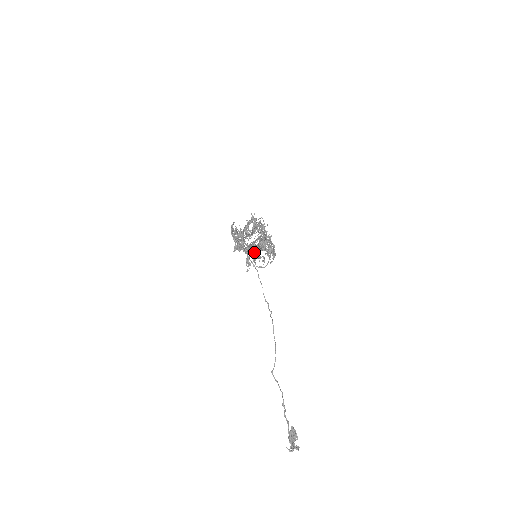
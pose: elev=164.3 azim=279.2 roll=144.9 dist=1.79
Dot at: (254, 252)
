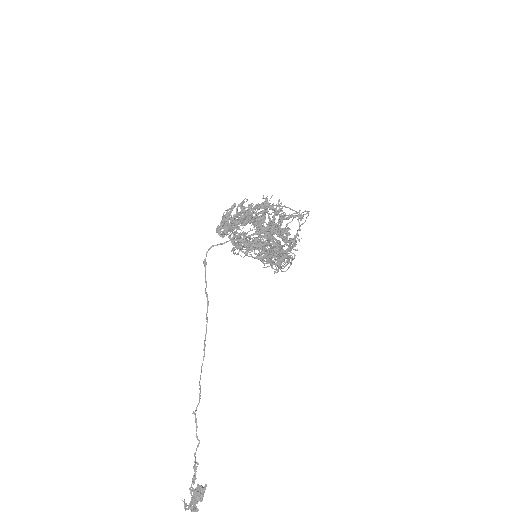
Dot at: (234, 253)
